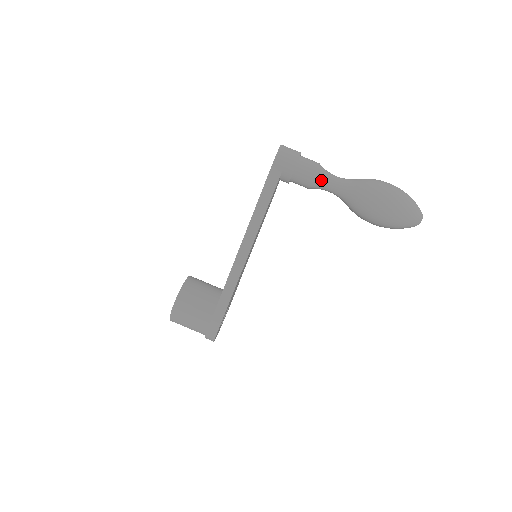
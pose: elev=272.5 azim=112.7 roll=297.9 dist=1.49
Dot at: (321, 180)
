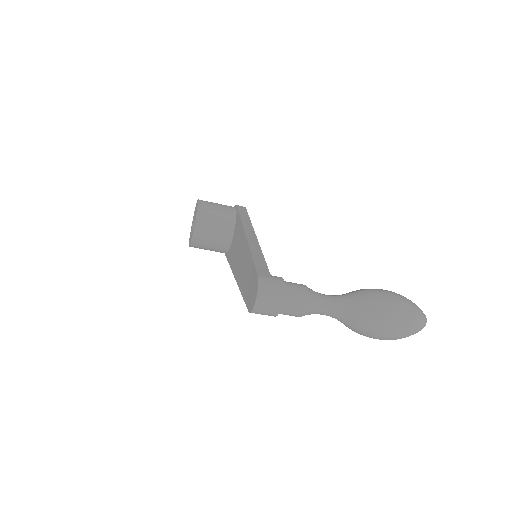
Dot at: occluded
